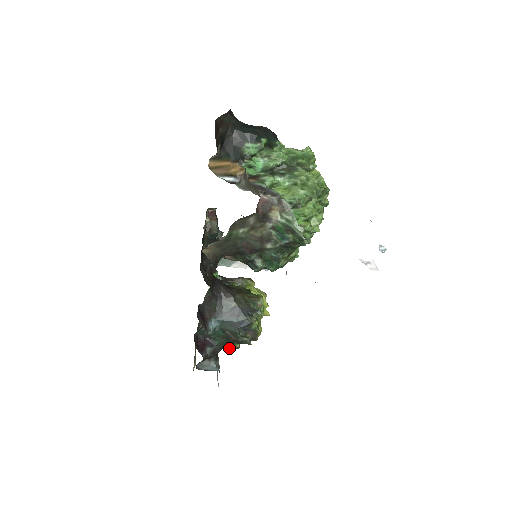
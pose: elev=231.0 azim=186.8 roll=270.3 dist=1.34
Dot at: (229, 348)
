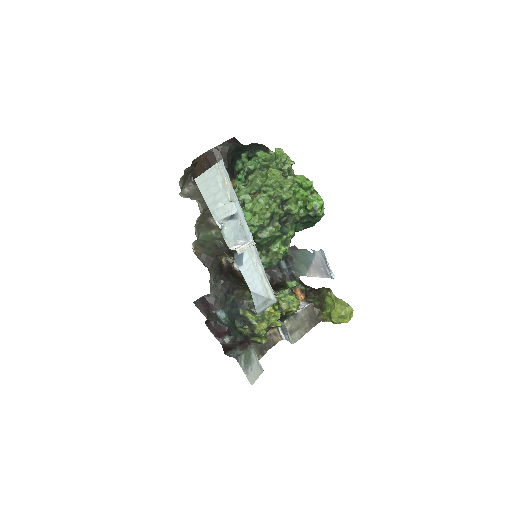
Dot at: (256, 342)
